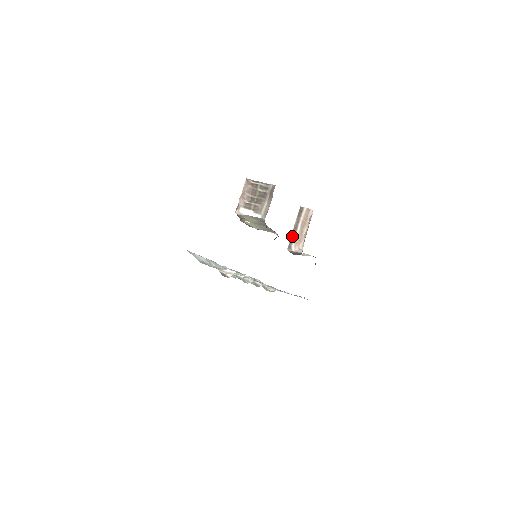
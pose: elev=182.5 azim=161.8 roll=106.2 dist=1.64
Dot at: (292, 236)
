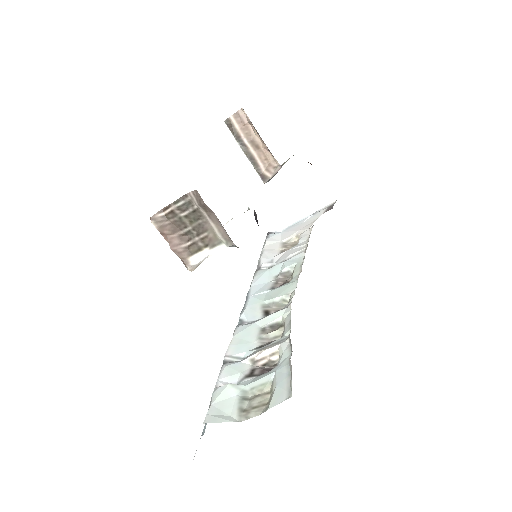
Dot at: (252, 164)
